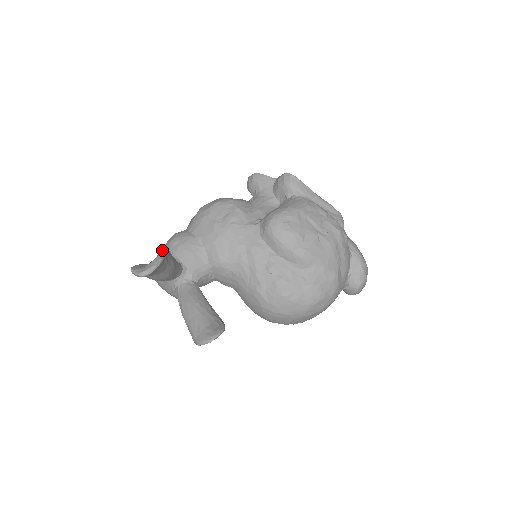
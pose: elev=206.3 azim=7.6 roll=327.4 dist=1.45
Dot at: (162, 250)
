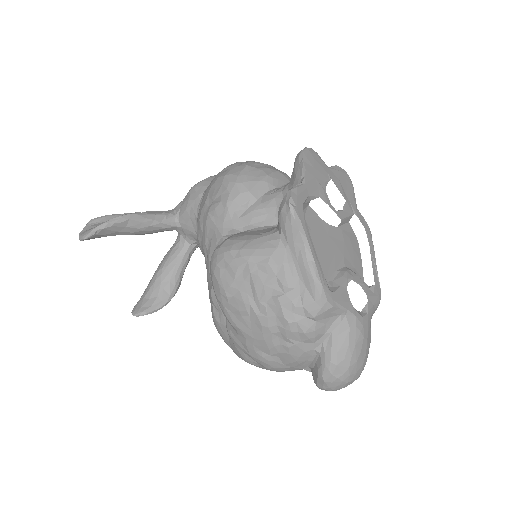
Dot at: (106, 221)
